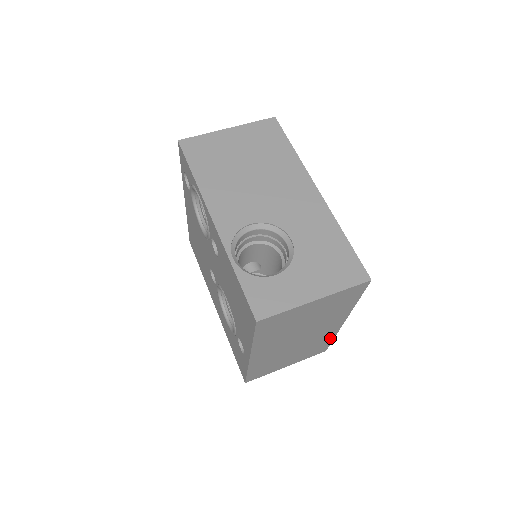
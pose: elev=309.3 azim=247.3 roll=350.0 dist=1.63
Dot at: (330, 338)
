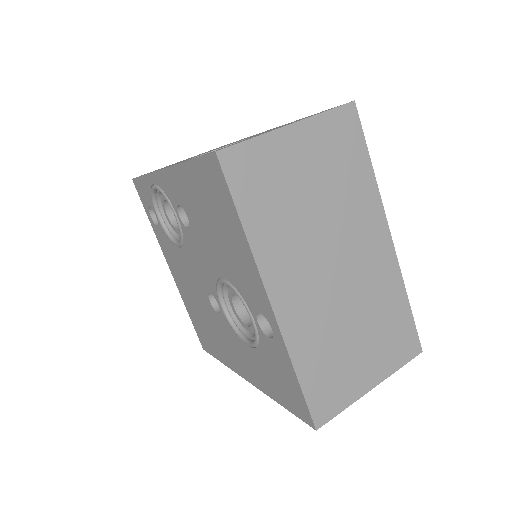
Dot at: (400, 295)
